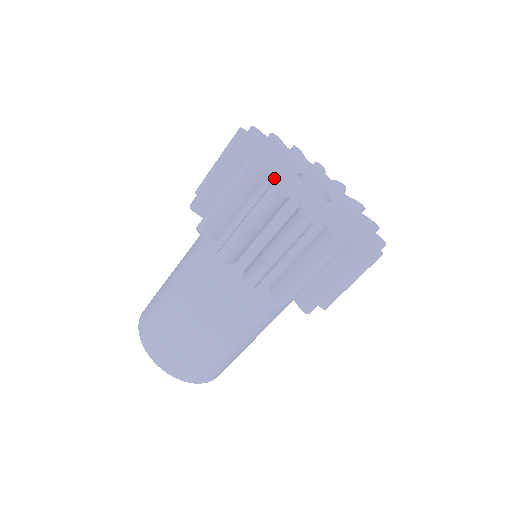
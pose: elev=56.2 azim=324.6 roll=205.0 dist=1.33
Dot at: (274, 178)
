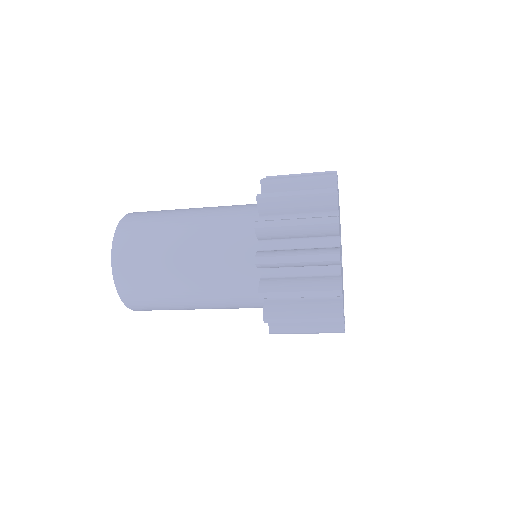
Dot at: occluded
